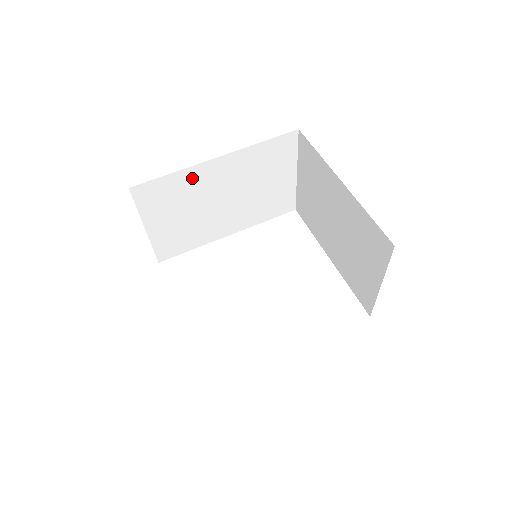
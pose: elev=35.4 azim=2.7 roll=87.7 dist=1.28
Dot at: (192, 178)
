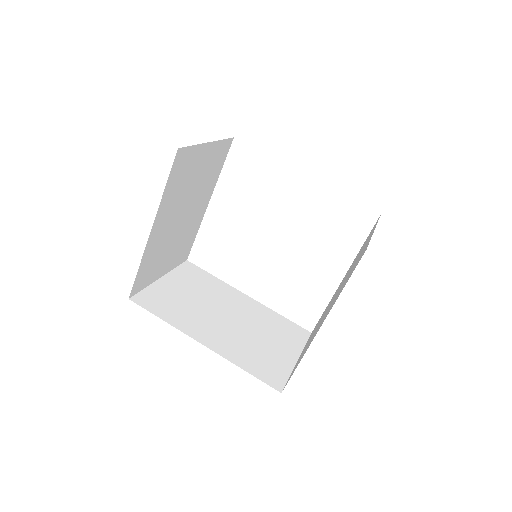
Dot at: occluded
